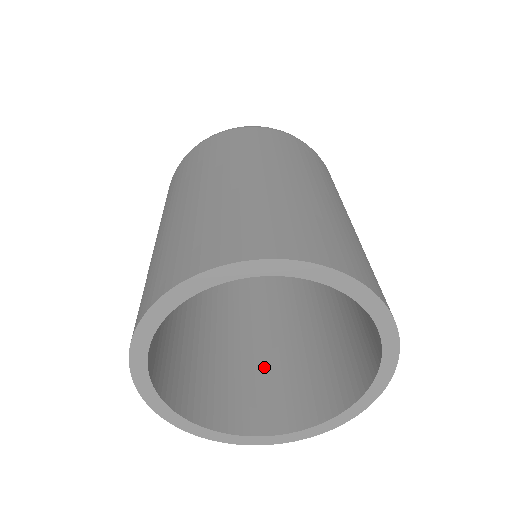
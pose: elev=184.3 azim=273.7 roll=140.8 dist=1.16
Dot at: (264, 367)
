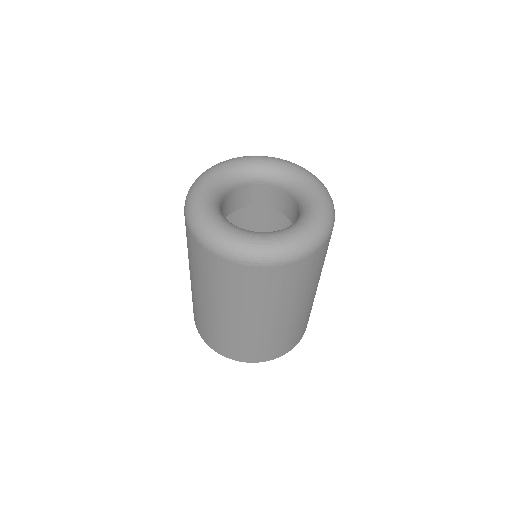
Dot at: occluded
